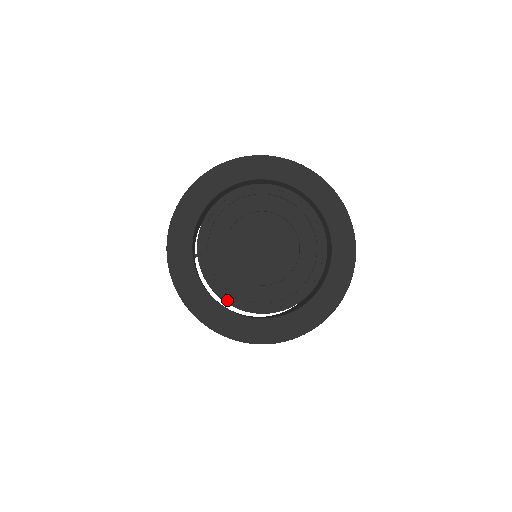
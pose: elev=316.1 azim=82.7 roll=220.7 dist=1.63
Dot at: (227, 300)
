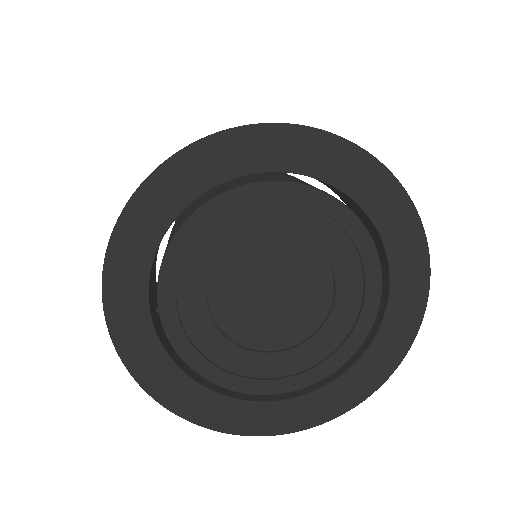
Dot at: (223, 384)
